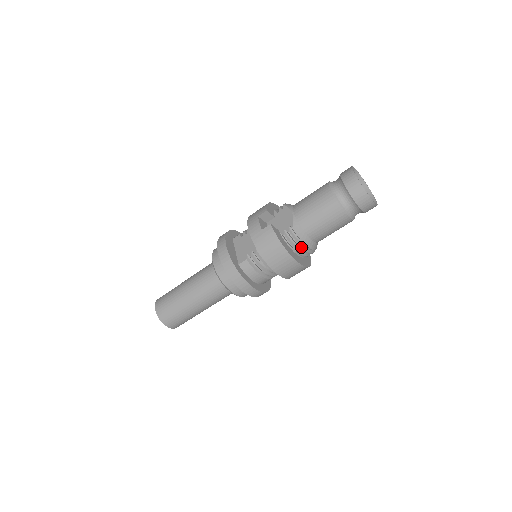
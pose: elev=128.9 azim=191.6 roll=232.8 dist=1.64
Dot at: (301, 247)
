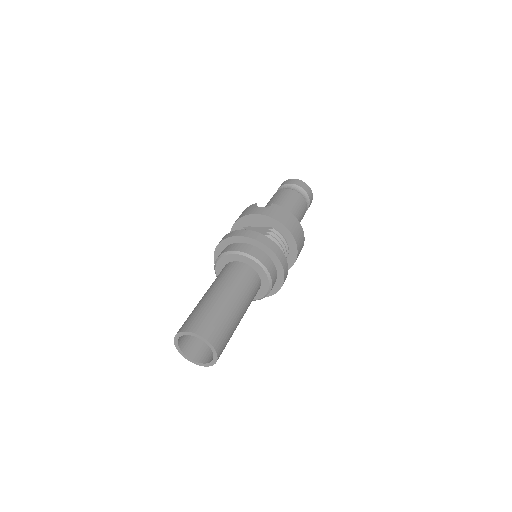
Dot at: occluded
